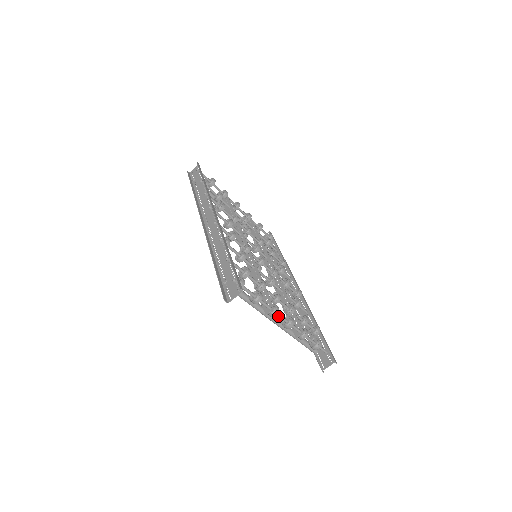
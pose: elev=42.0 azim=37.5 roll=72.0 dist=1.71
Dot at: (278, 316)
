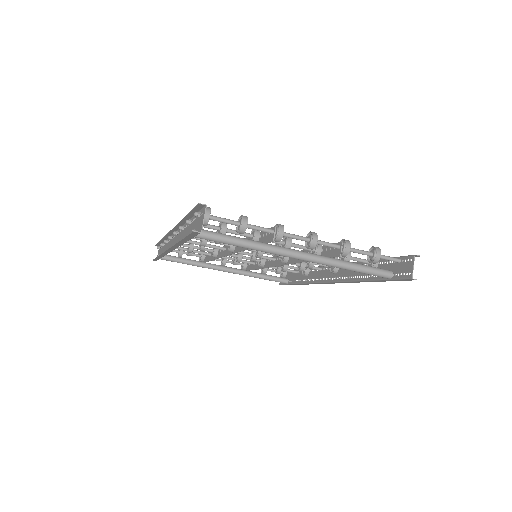
Dot at: (291, 237)
